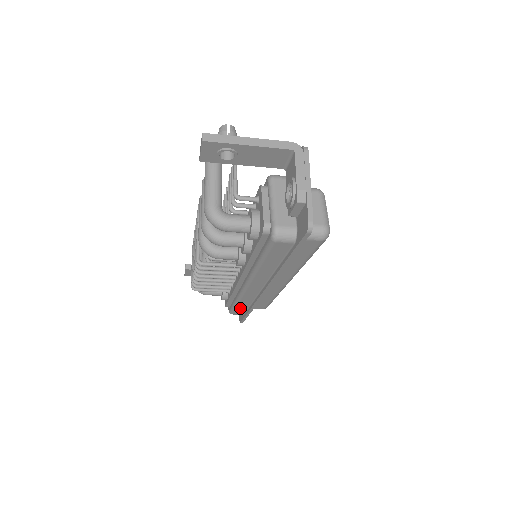
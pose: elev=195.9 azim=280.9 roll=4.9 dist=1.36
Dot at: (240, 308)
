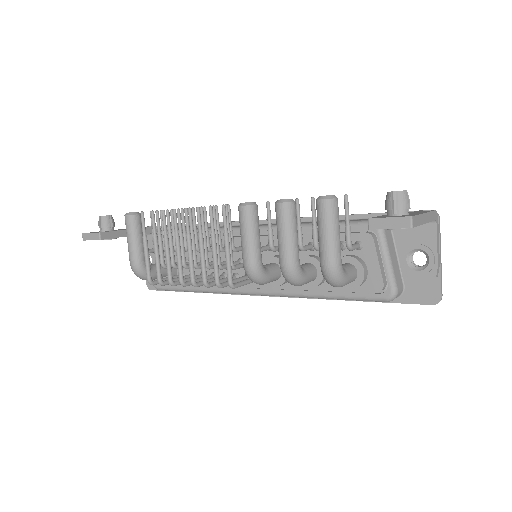
Dot at: occluded
